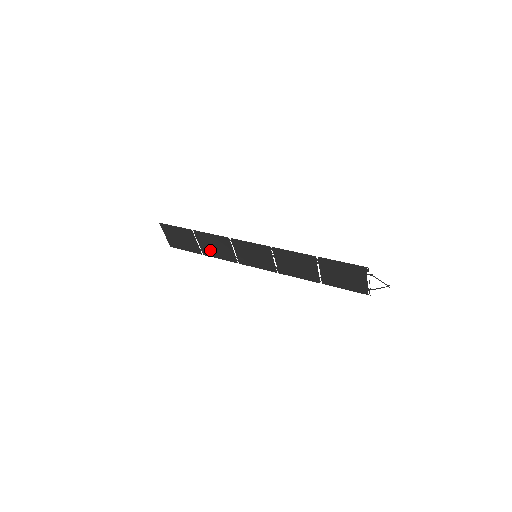
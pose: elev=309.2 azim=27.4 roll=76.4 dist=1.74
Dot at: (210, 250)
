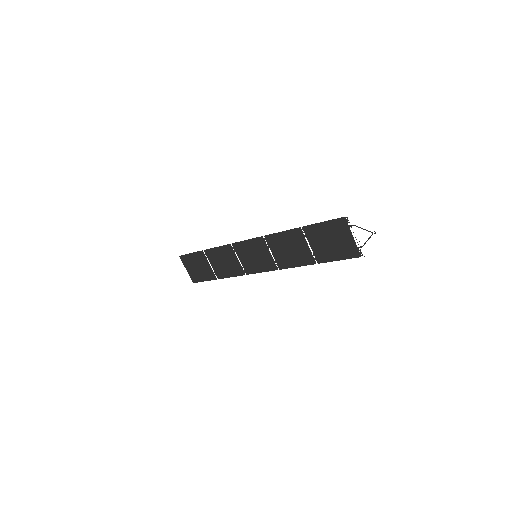
Dot at: (221, 269)
